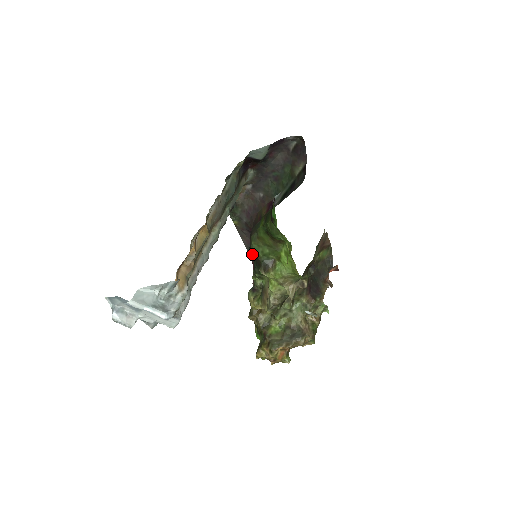
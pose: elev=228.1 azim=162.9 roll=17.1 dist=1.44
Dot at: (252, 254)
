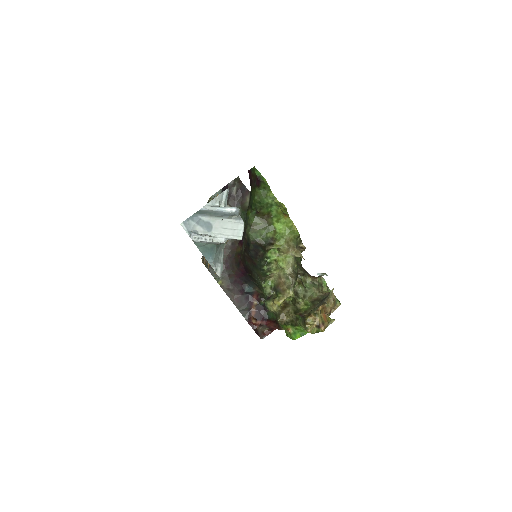
Dot at: (245, 314)
